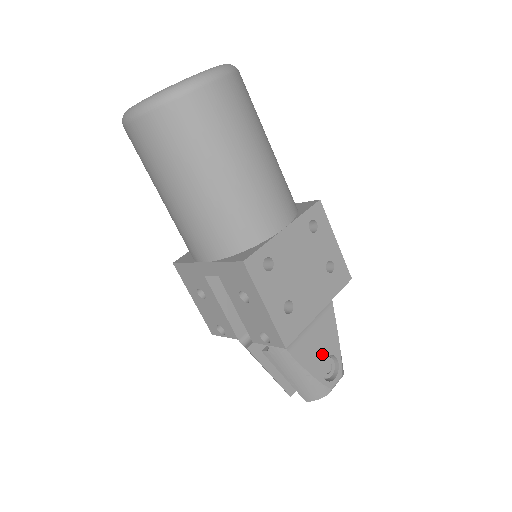
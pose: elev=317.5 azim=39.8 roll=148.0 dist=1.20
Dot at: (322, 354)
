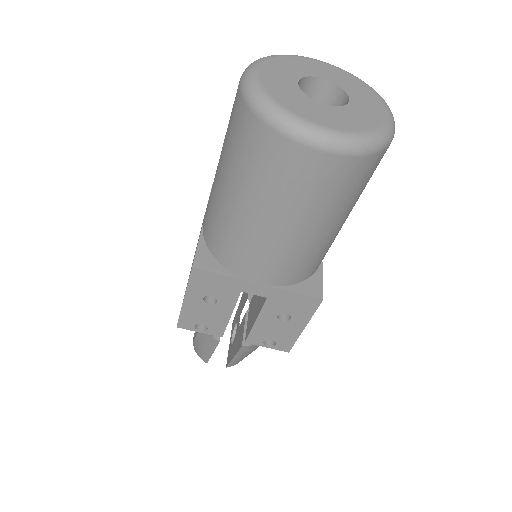
Dot at: occluded
